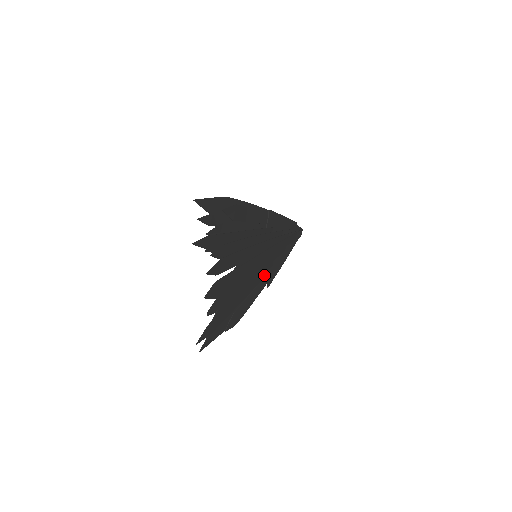
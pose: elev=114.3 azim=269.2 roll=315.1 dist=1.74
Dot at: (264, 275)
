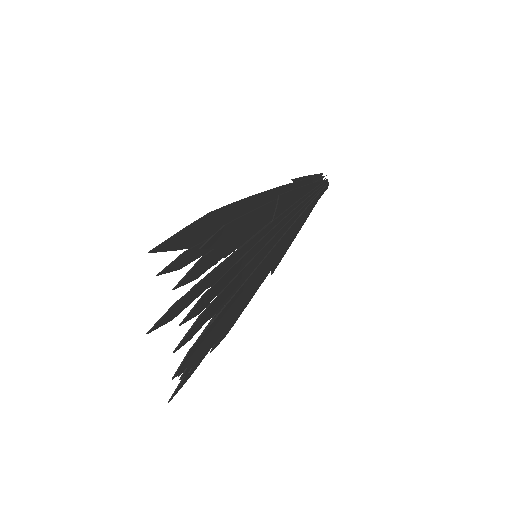
Dot at: occluded
